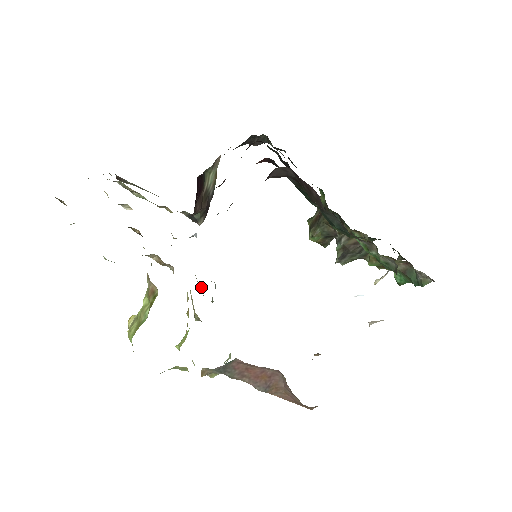
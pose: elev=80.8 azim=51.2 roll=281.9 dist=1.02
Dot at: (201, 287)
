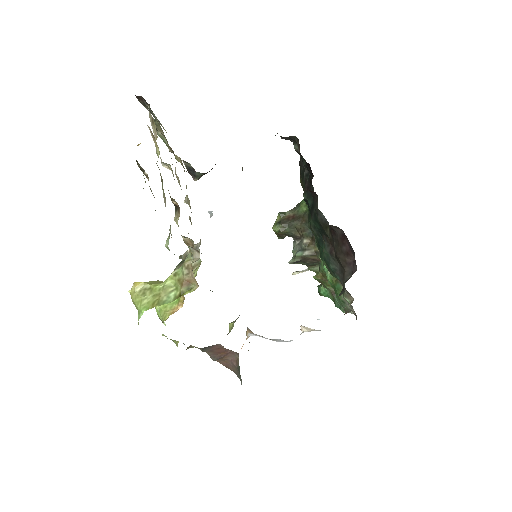
Dot at: occluded
